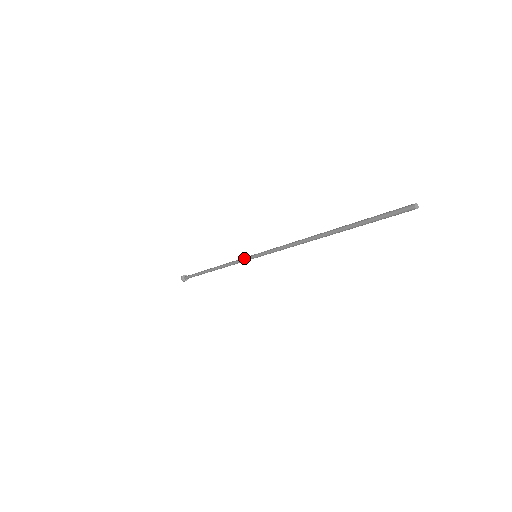
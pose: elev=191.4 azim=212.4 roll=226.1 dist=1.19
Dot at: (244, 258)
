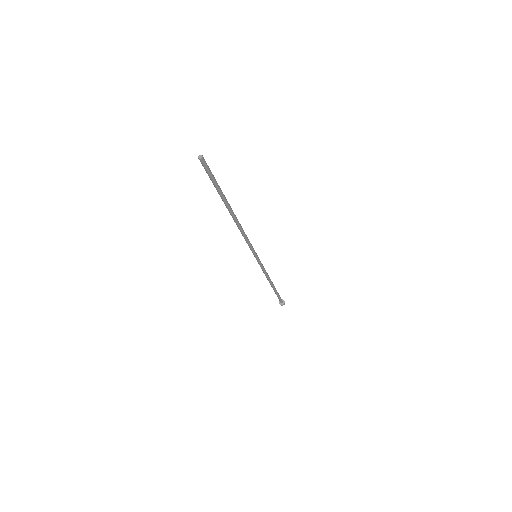
Dot at: occluded
